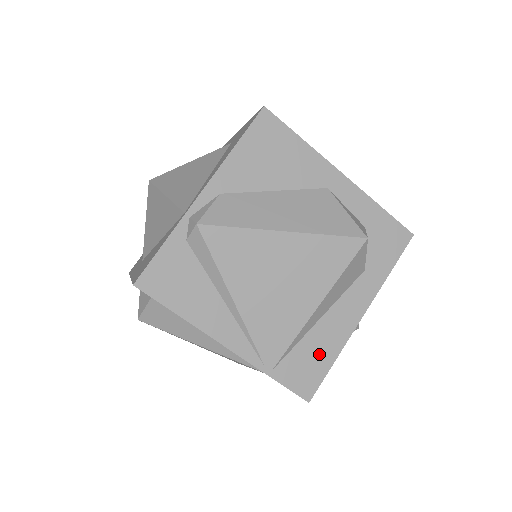
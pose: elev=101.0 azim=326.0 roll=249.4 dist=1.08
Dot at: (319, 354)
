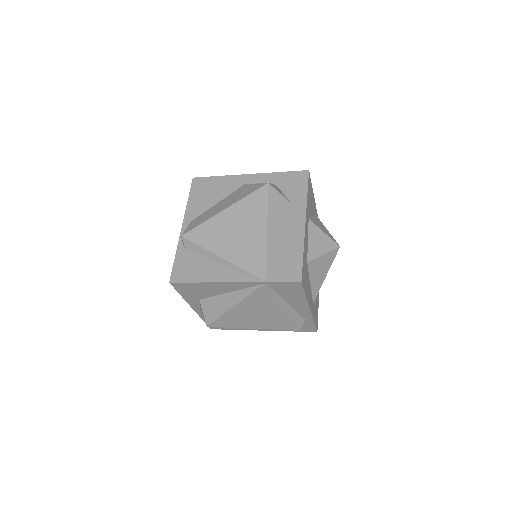
Dot at: (290, 255)
